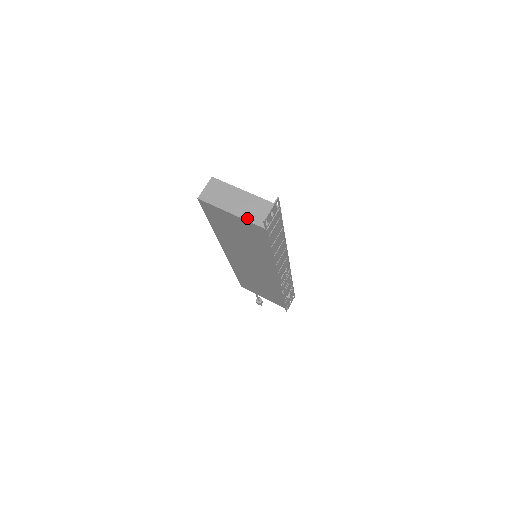
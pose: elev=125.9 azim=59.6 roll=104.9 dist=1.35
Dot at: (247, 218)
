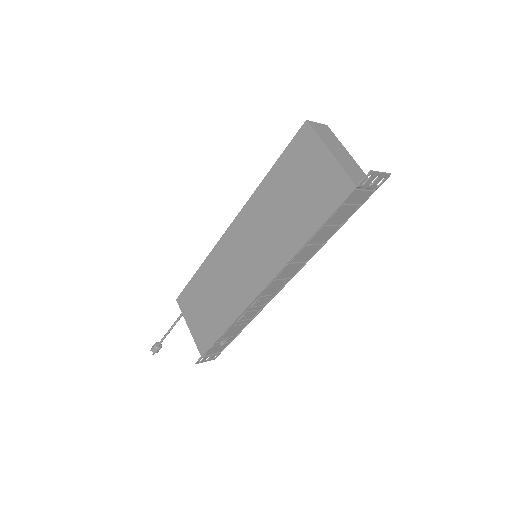
Dot at: (344, 167)
